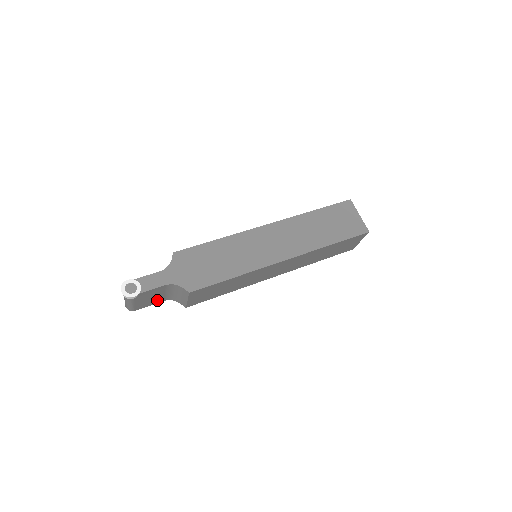
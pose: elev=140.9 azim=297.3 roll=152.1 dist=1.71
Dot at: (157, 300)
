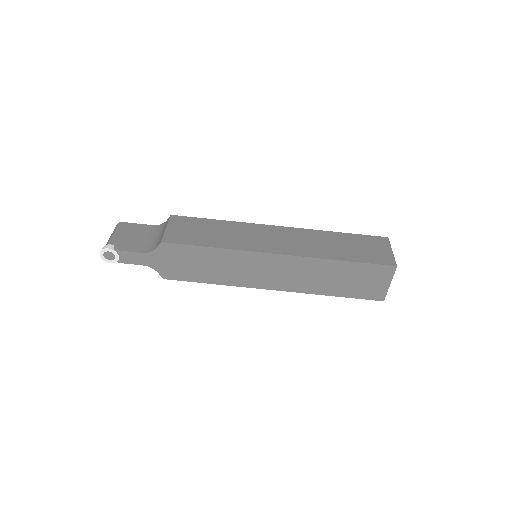
Dot at: occluded
